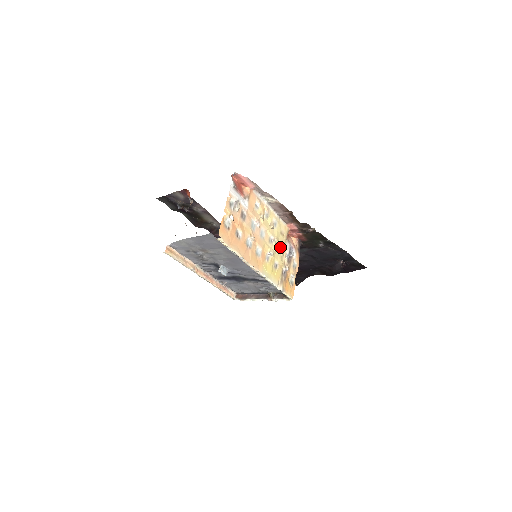
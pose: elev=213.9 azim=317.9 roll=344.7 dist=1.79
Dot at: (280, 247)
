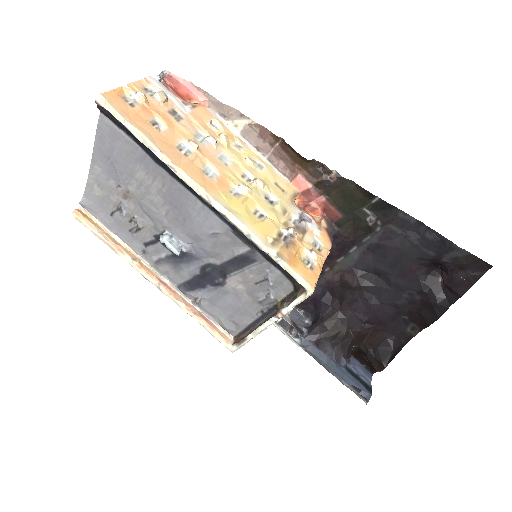
Dot at: (274, 201)
